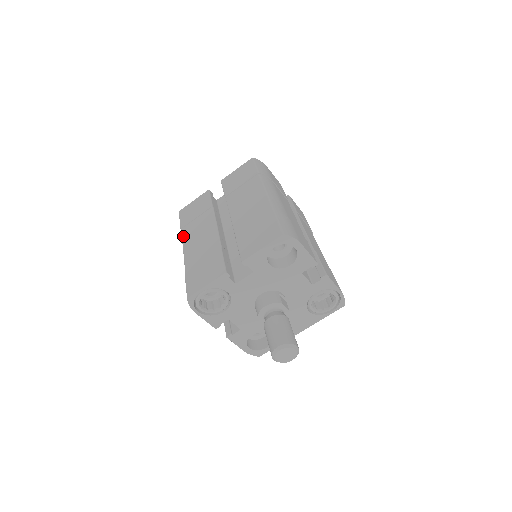
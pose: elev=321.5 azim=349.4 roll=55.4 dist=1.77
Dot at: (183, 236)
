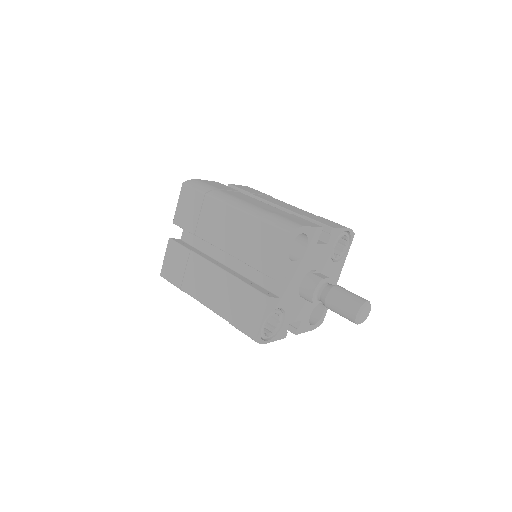
Dot at: (190, 294)
